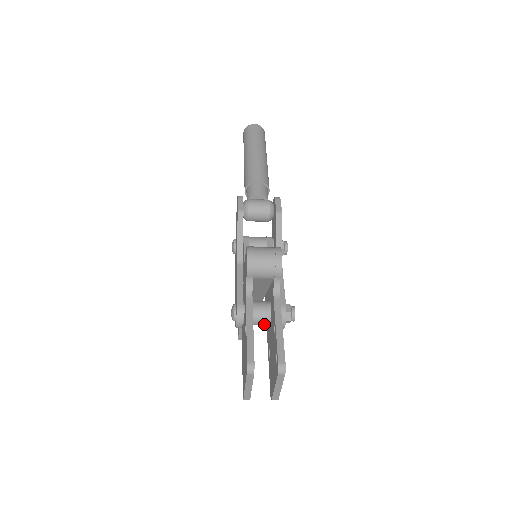
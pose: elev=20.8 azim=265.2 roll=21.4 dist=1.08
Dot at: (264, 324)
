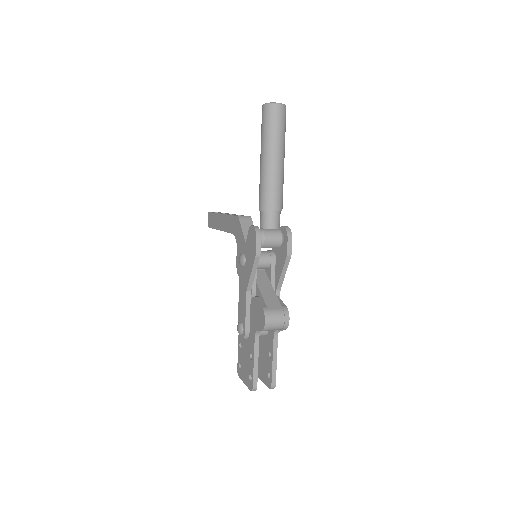
Dot at: occluded
